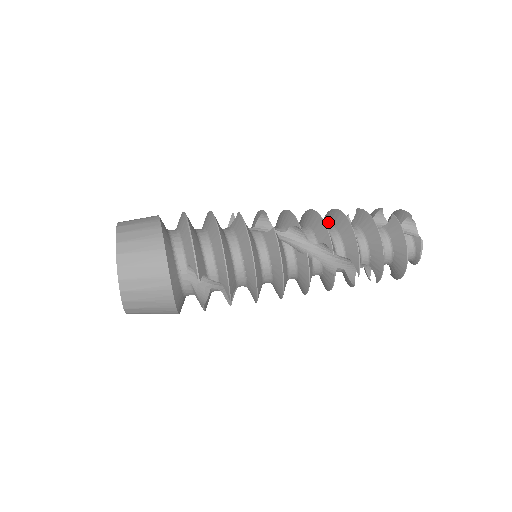
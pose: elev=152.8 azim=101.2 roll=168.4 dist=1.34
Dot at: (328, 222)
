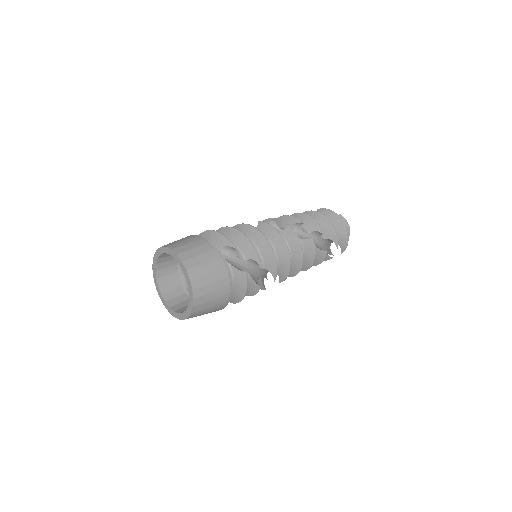
Dot at: occluded
